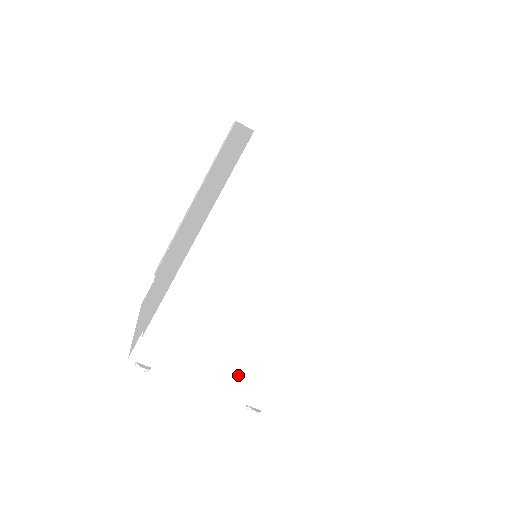
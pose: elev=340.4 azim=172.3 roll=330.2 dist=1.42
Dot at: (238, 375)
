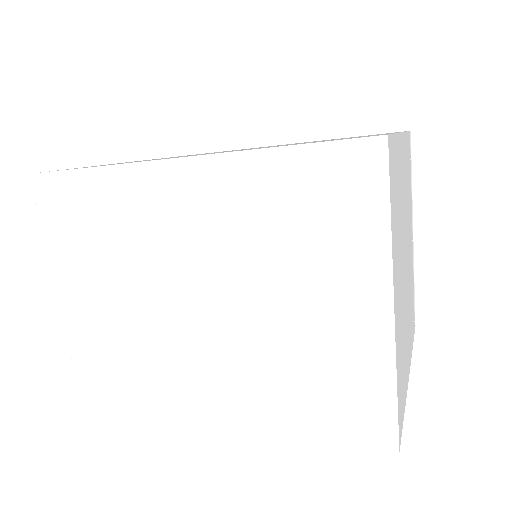
Dot at: (84, 317)
